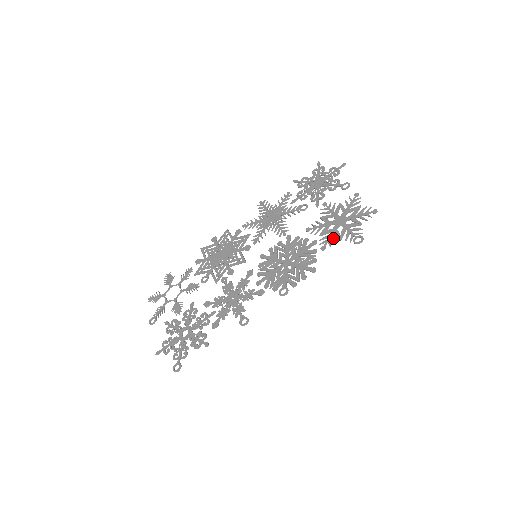
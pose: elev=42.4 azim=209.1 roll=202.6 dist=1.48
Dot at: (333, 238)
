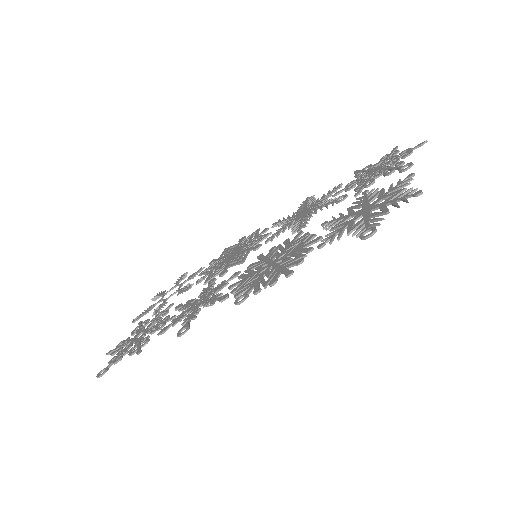
Dot at: (340, 232)
